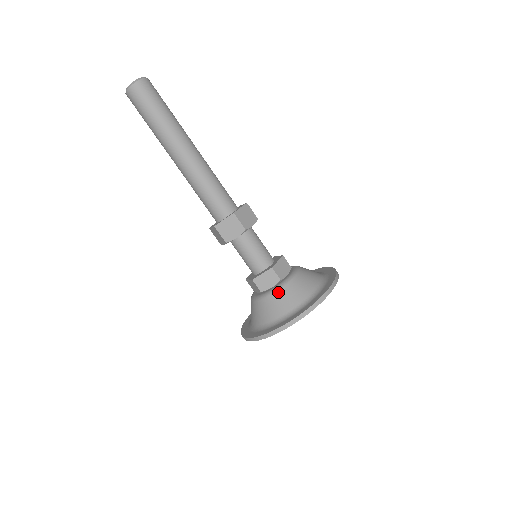
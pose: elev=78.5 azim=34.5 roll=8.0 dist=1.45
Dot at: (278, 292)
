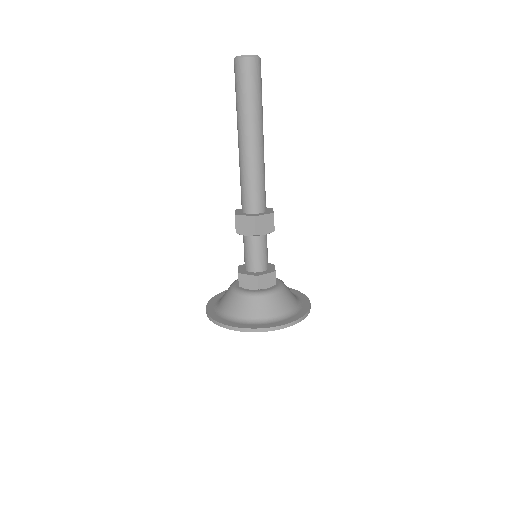
Dot at: (248, 297)
